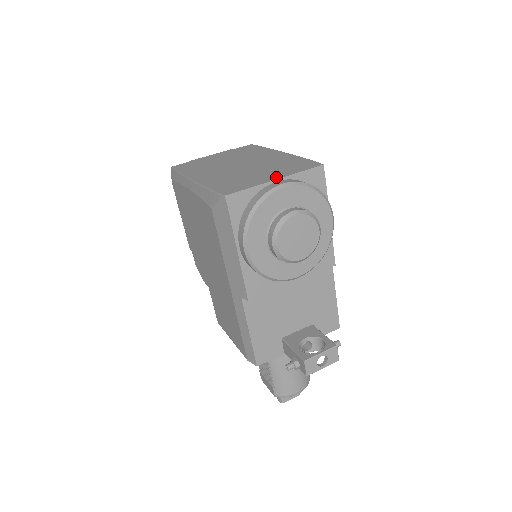
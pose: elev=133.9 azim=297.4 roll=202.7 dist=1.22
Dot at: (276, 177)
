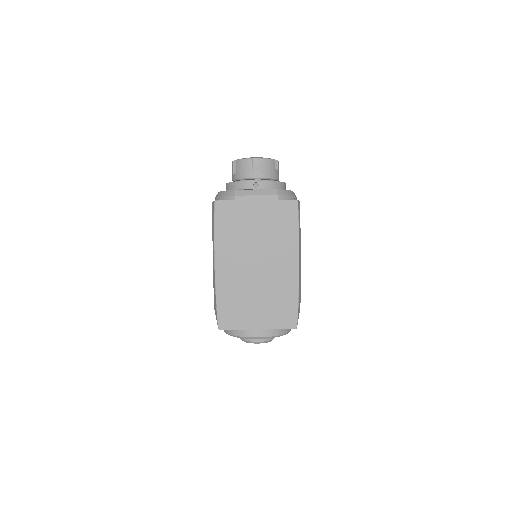
Dot at: (260, 325)
